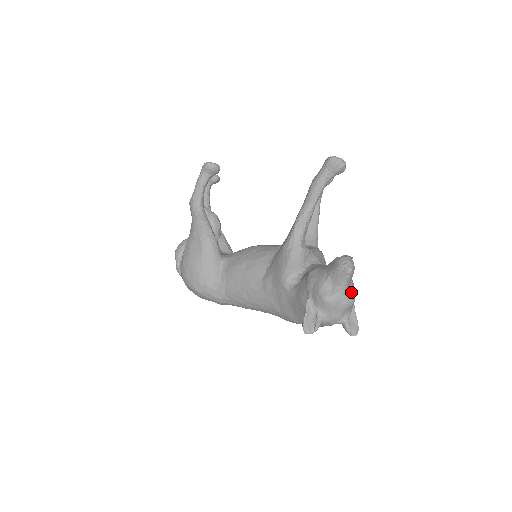
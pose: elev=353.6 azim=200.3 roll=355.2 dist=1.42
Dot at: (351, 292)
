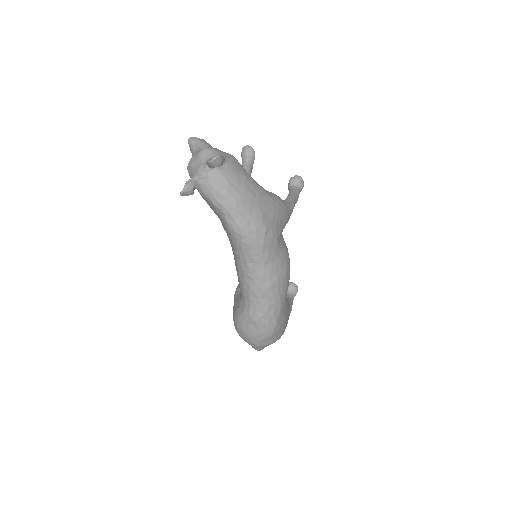
Dot at: occluded
